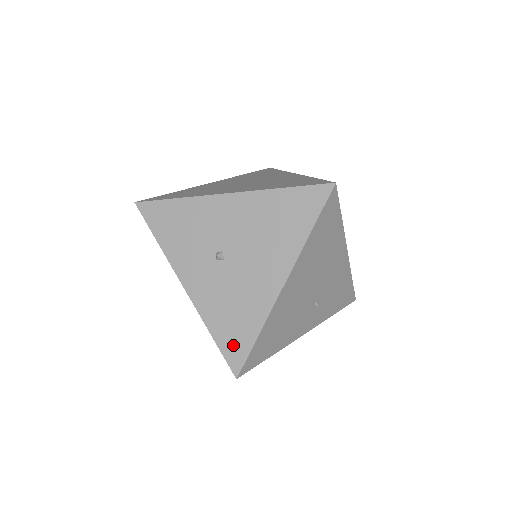
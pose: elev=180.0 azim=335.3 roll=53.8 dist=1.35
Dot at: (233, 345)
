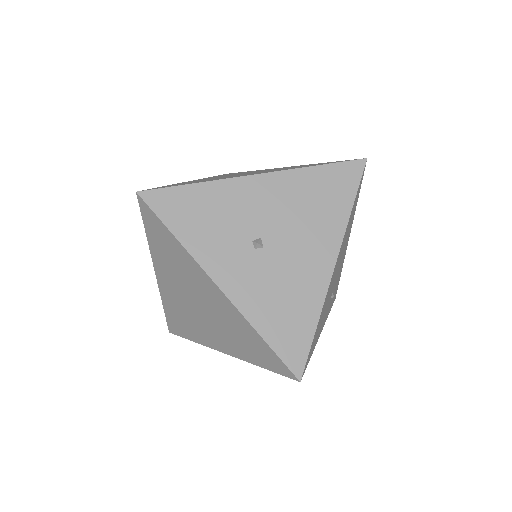
Dot at: (290, 343)
